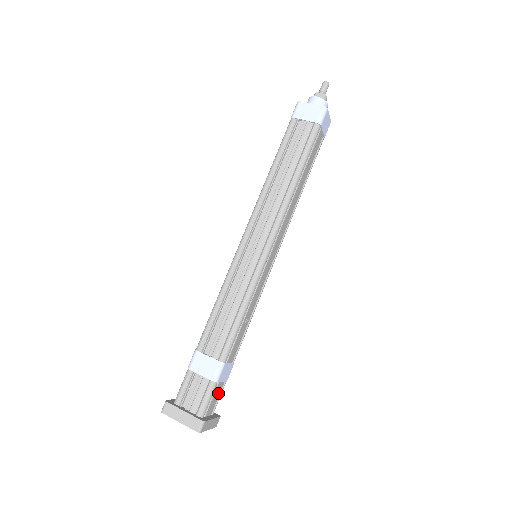
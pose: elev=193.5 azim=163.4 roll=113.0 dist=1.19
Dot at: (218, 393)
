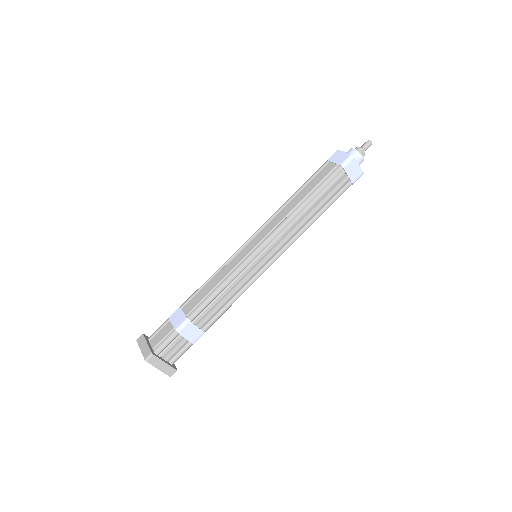
Dot at: occluded
